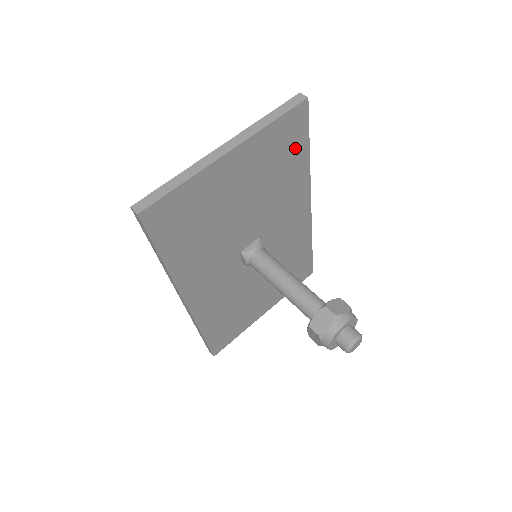
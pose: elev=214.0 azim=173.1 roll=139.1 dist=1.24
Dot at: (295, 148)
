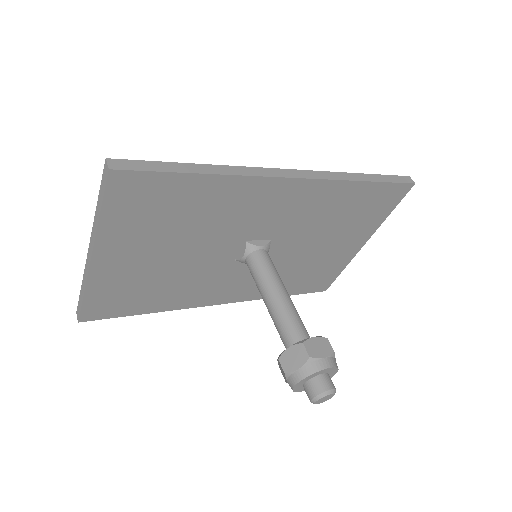
Dot at: (171, 192)
